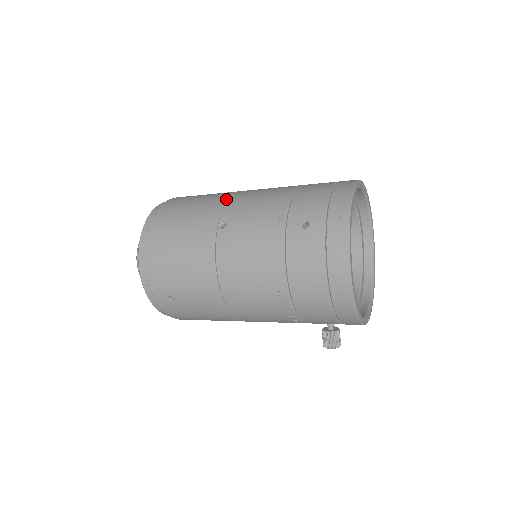
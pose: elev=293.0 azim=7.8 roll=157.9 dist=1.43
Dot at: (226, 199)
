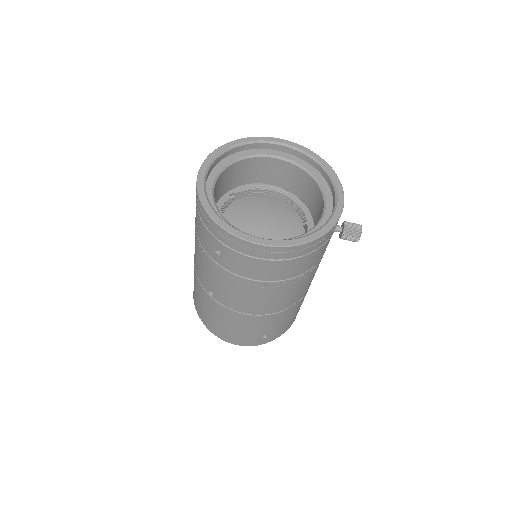
Dot at: (195, 272)
